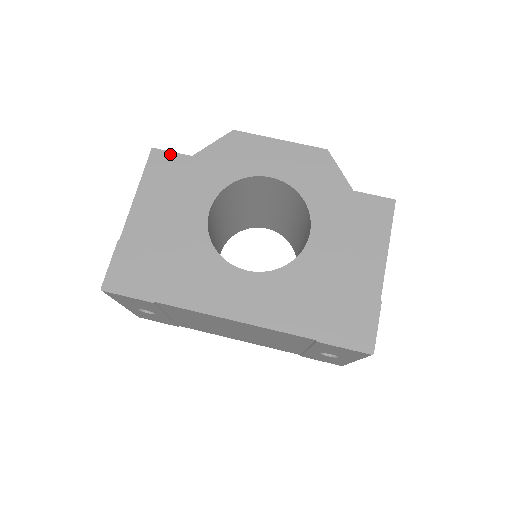
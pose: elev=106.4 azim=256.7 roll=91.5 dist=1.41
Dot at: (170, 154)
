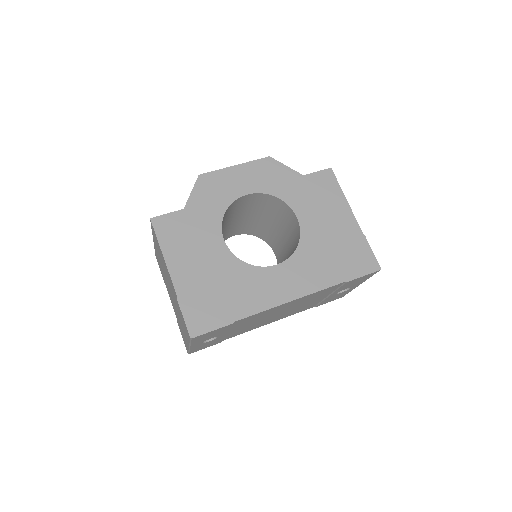
Dot at: (167, 216)
